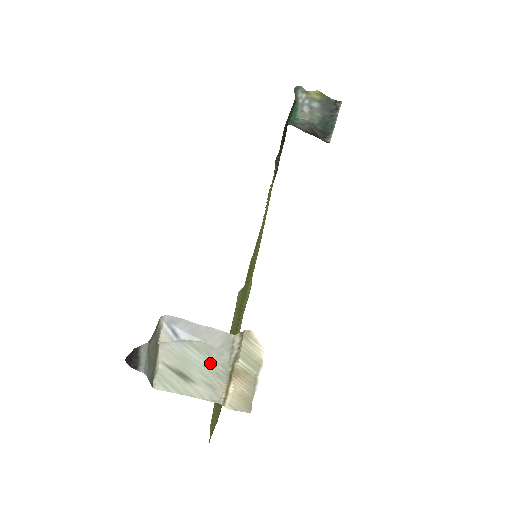
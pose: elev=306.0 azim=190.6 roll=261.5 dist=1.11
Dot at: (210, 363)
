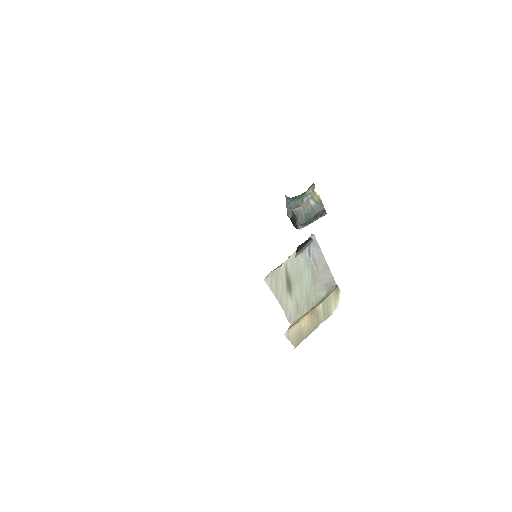
Dot at: (311, 290)
